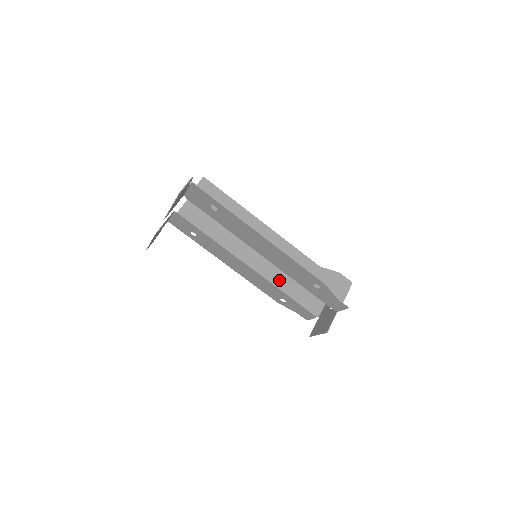
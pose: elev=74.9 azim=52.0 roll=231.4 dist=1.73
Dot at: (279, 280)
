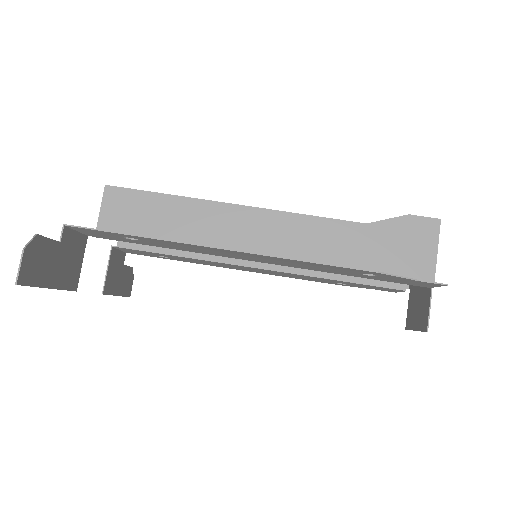
Dot at: occluded
